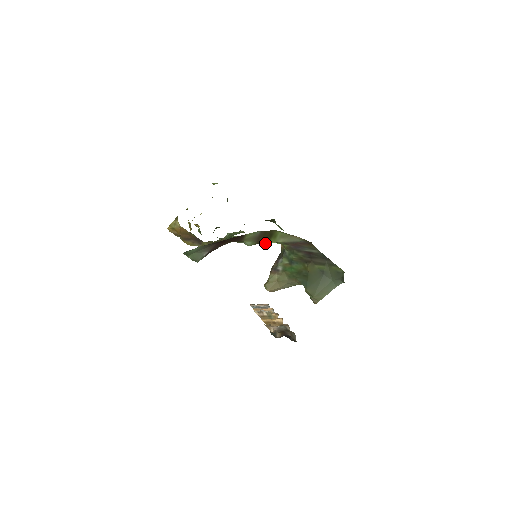
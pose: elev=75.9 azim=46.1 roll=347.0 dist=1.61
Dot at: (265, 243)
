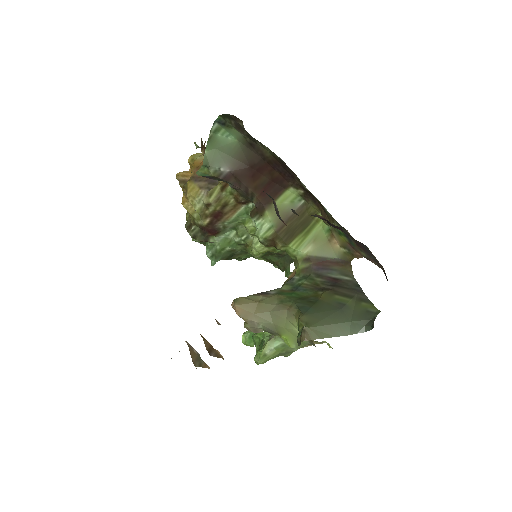
Dot at: (282, 244)
